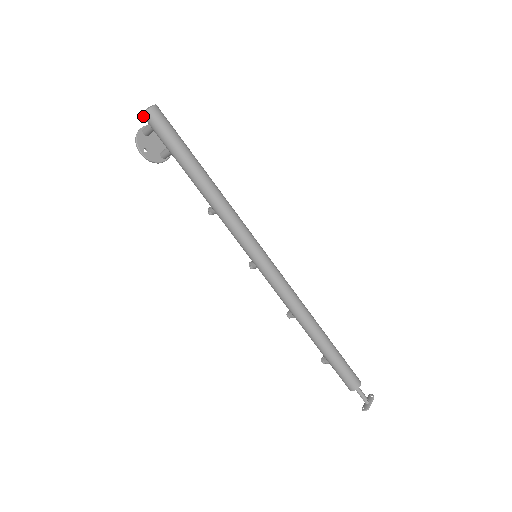
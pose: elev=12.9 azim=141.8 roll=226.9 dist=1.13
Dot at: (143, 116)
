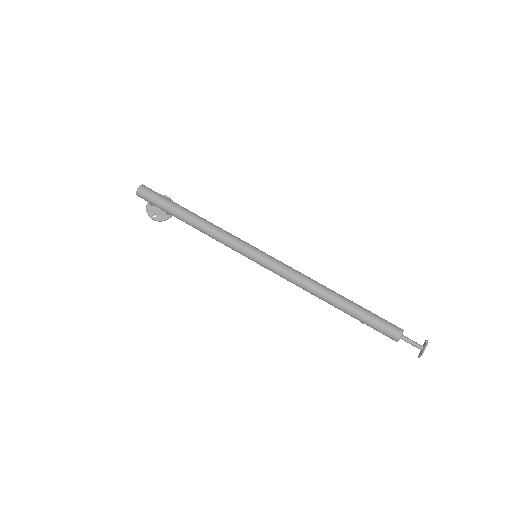
Dot at: (138, 196)
